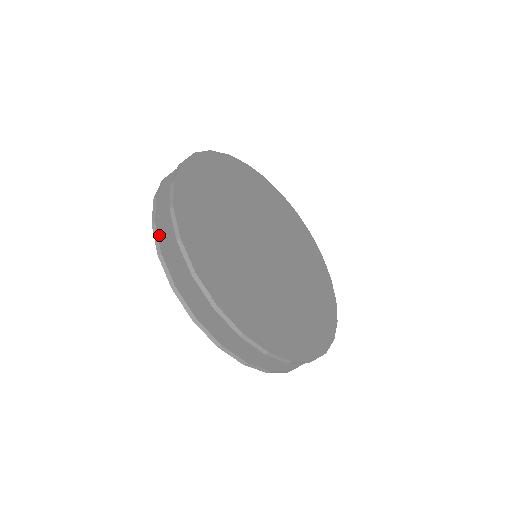
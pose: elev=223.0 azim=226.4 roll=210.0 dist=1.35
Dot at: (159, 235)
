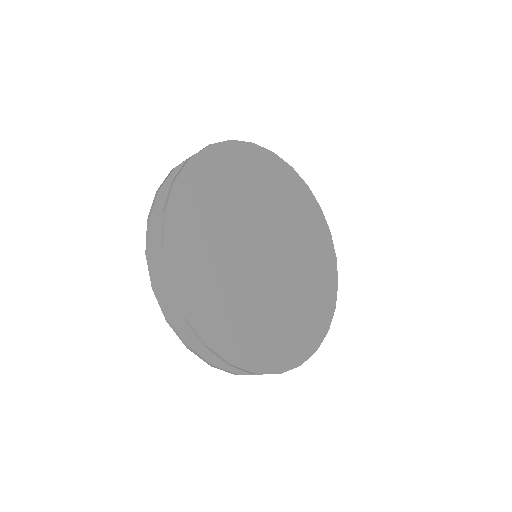
Dot at: (170, 178)
